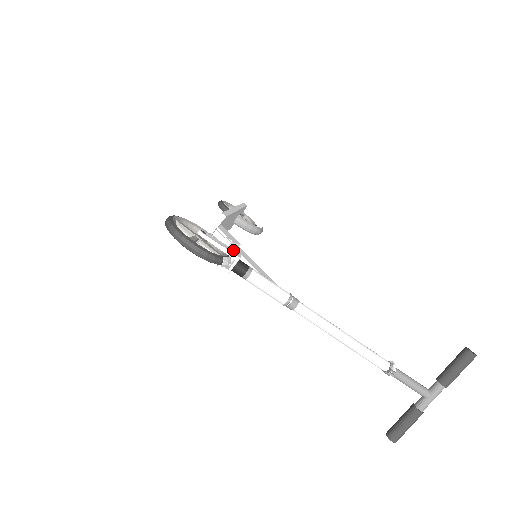
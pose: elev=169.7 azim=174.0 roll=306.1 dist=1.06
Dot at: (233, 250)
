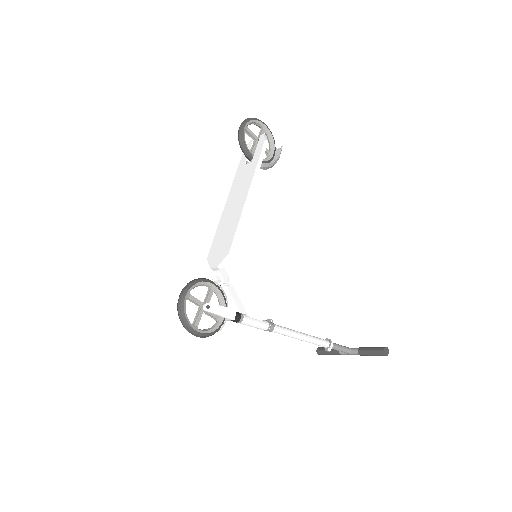
Dot at: (230, 311)
